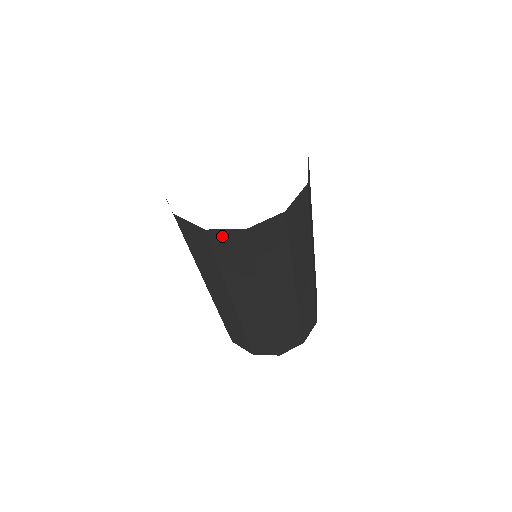
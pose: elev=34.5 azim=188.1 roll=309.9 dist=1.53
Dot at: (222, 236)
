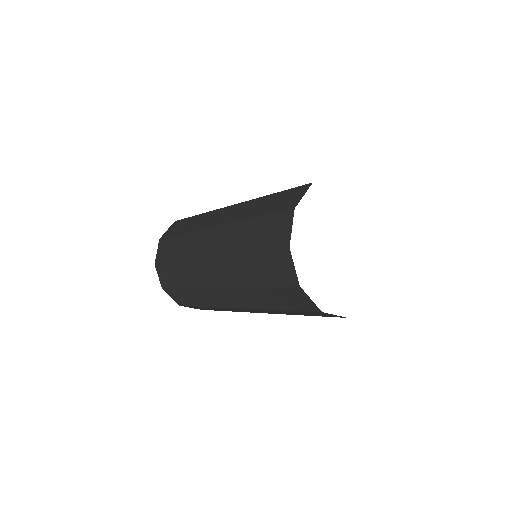
Dot at: (324, 314)
